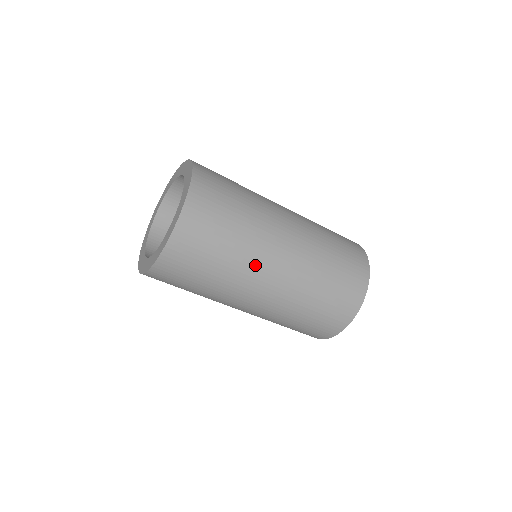
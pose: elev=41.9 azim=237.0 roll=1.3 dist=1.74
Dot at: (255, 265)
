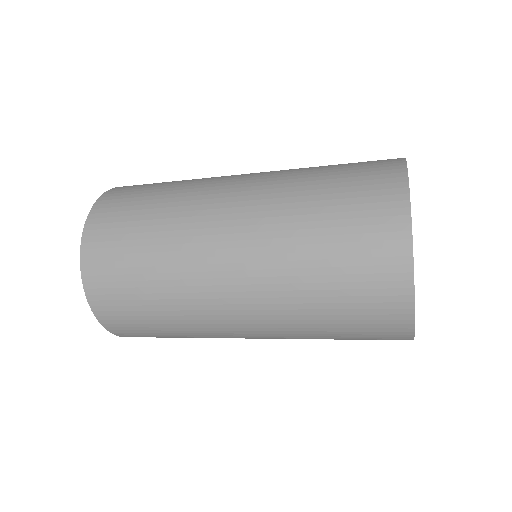
Dot at: (192, 246)
